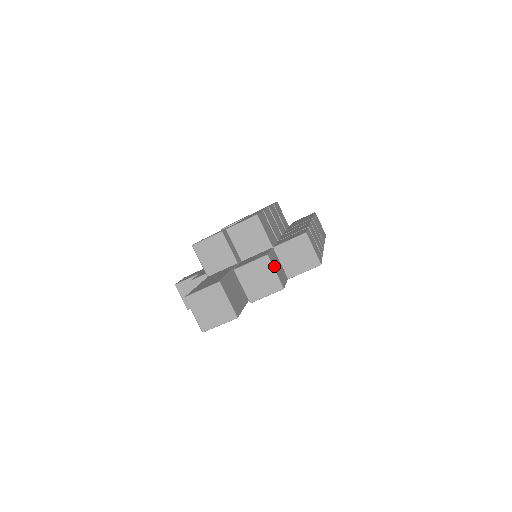
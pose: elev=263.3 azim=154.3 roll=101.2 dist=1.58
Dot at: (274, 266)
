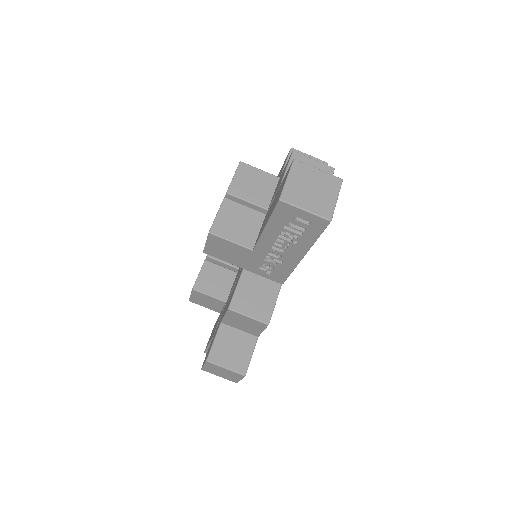
Dot at: (306, 160)
